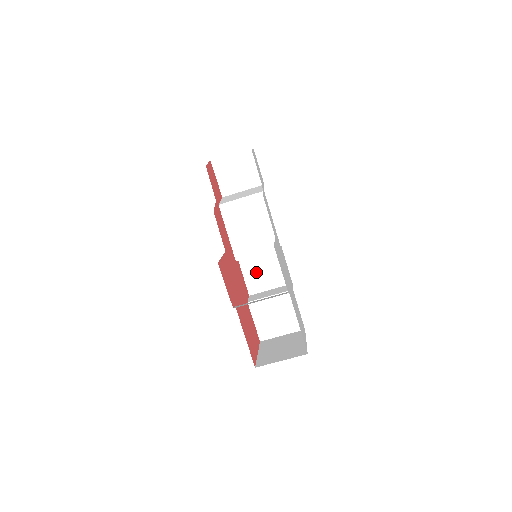
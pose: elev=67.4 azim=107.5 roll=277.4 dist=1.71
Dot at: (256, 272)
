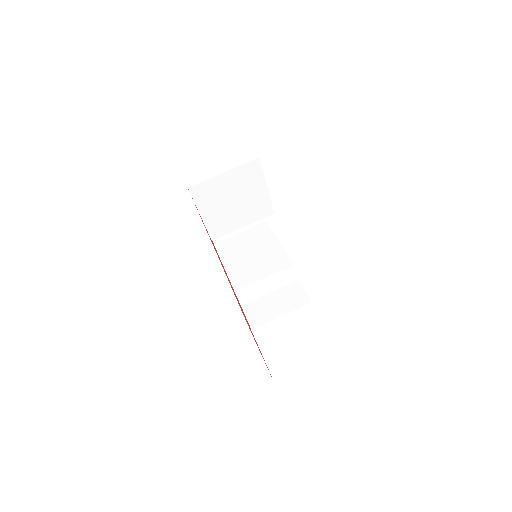
Dot at: (267, 315)
